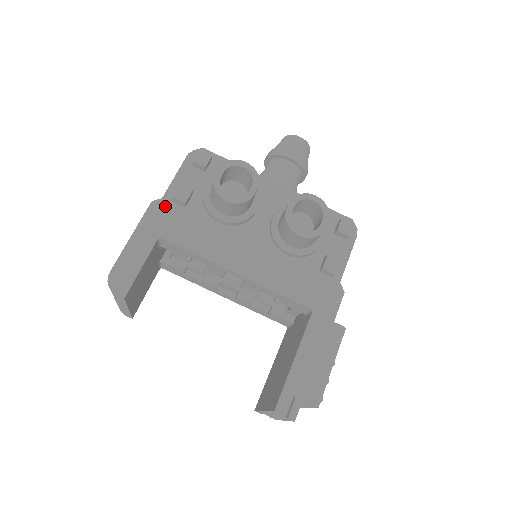
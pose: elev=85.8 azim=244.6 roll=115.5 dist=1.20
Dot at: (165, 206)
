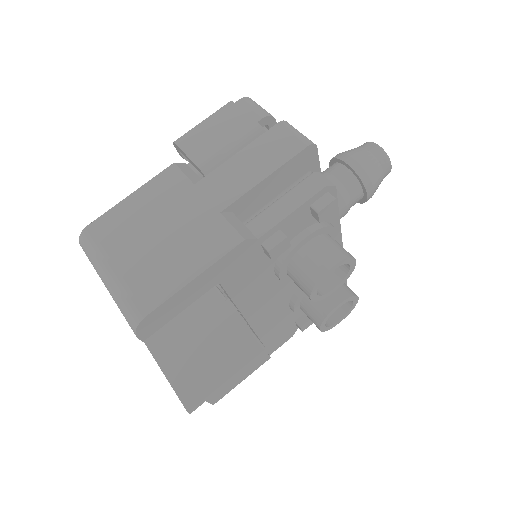
Dot at: (251, 248)
